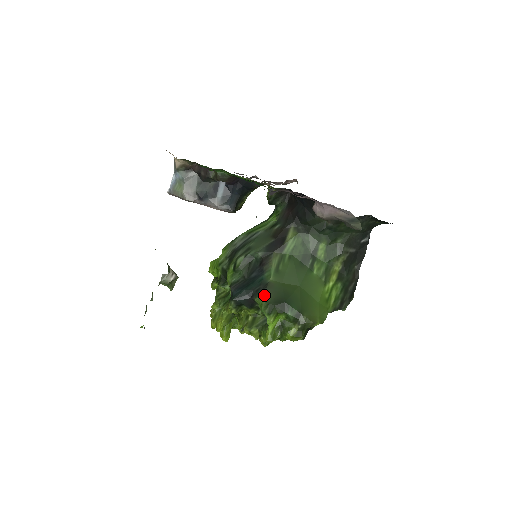
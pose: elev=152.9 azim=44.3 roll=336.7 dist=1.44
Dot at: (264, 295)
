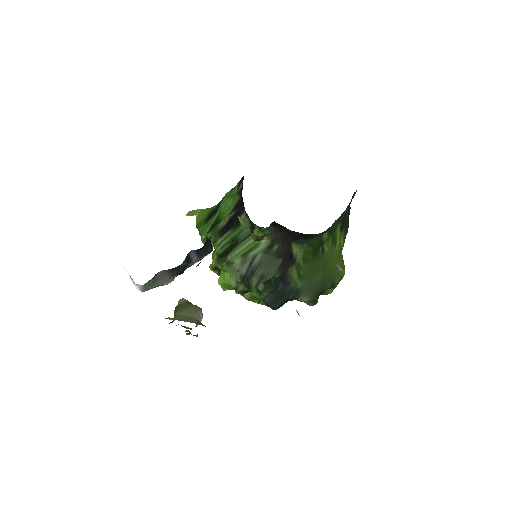
Dot at: (303, 299)
